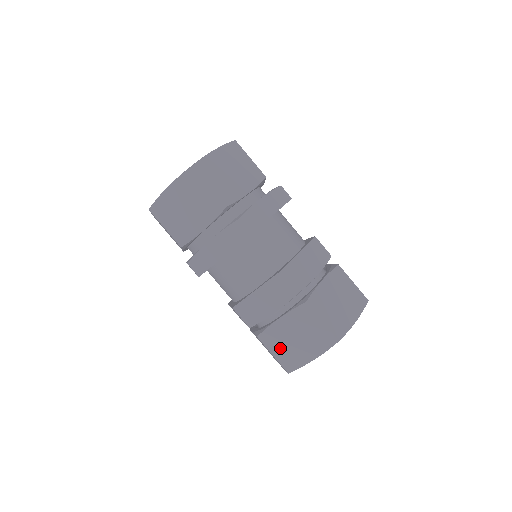
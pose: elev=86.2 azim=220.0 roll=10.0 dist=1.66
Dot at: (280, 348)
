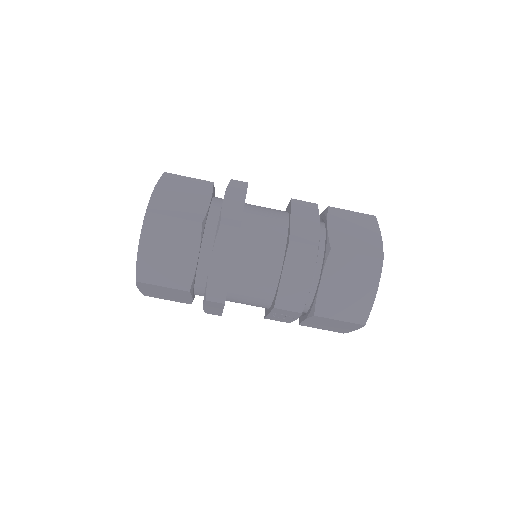
Dot at: (341, 309)
